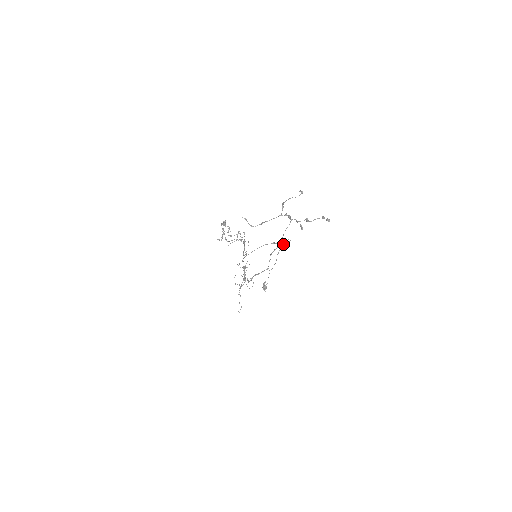
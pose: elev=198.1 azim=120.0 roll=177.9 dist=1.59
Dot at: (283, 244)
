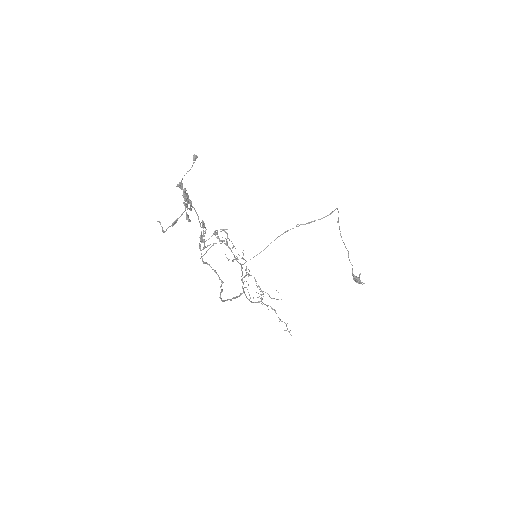
Dot at: occluded
